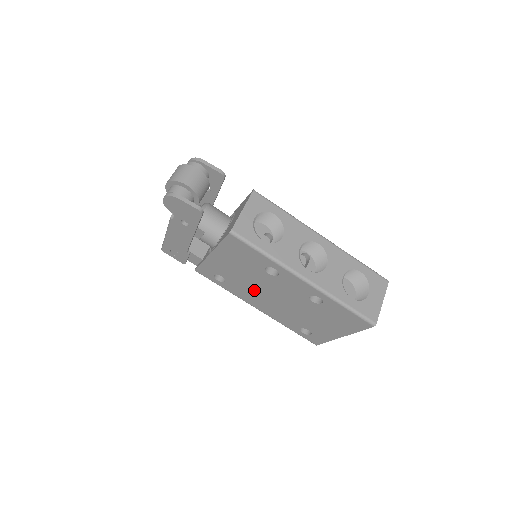
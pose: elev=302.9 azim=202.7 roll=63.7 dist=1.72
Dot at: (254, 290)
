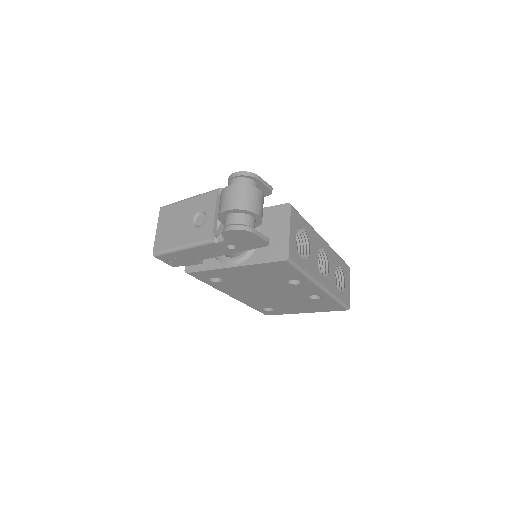
Dot at: (250, 288)
